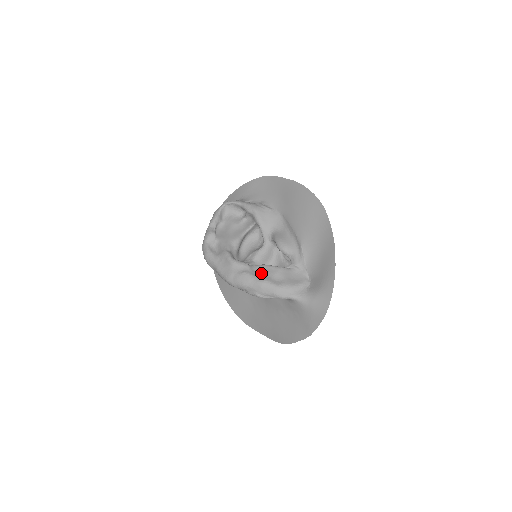
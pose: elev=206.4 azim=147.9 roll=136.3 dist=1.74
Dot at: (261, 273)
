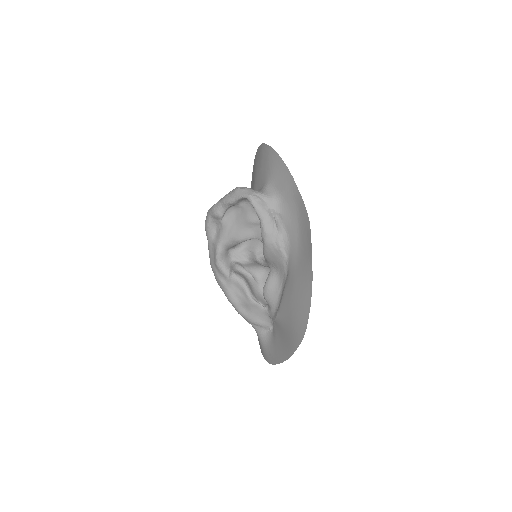
Dot at: (236, 292)
